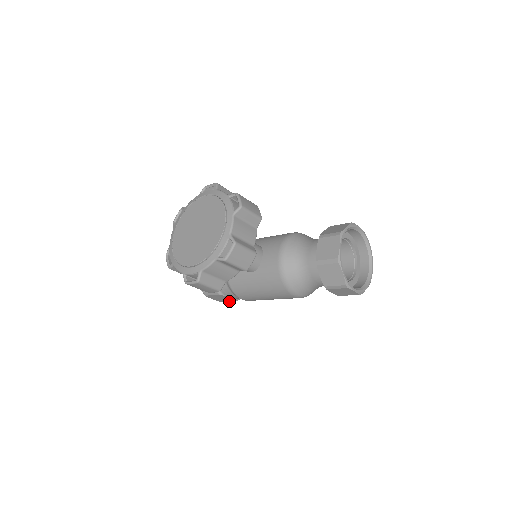
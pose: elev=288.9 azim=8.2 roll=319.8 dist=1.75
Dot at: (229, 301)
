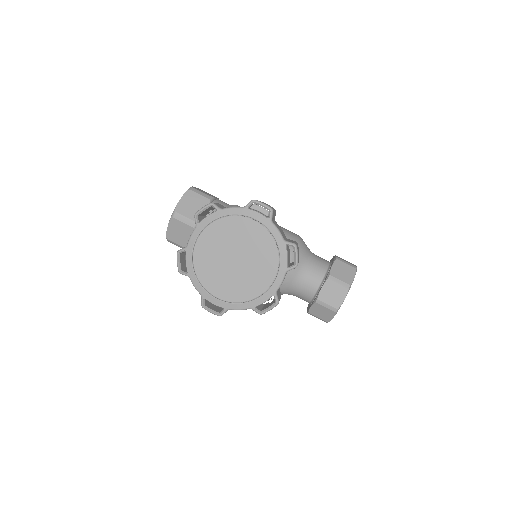
Dot at: occluded
